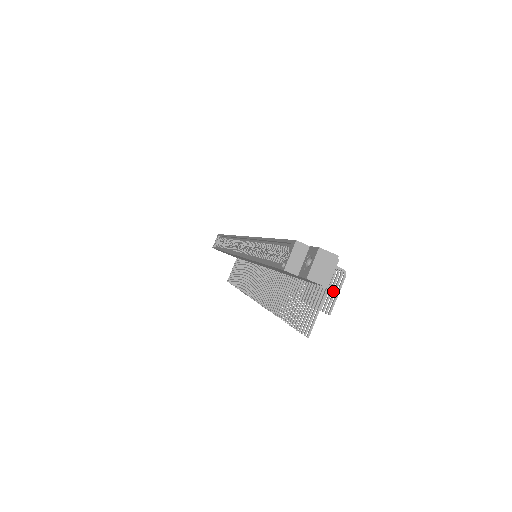
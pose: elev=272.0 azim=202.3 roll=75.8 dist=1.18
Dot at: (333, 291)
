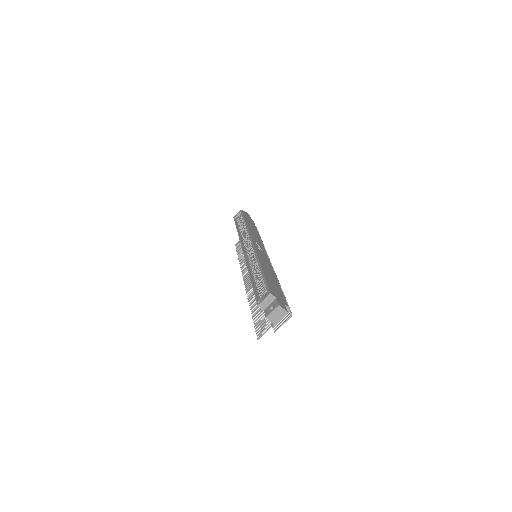
Dot at: (282, 320)
